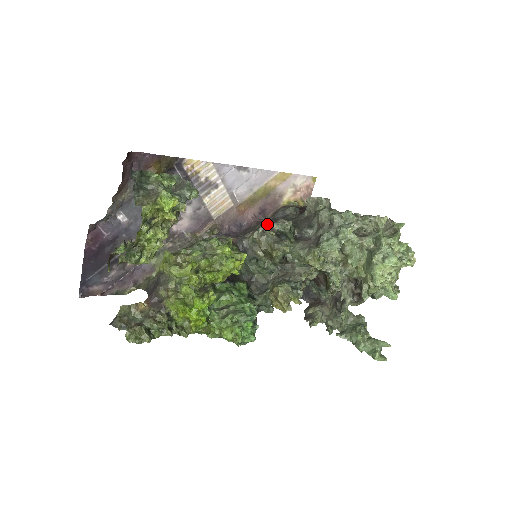
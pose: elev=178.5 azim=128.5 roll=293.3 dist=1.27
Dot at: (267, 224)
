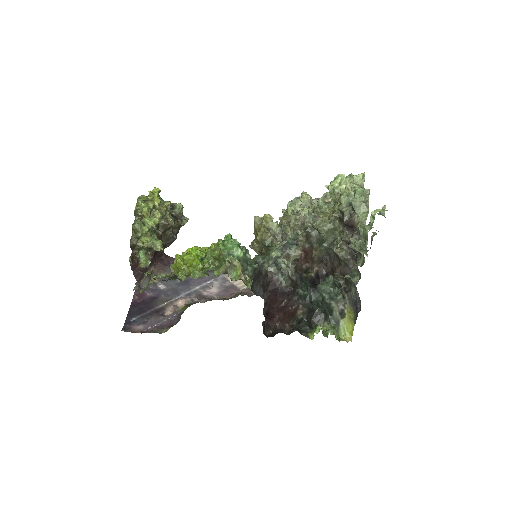
Dot at: occluded
